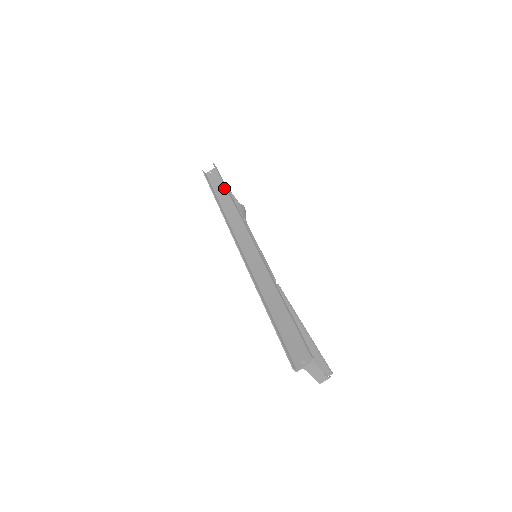
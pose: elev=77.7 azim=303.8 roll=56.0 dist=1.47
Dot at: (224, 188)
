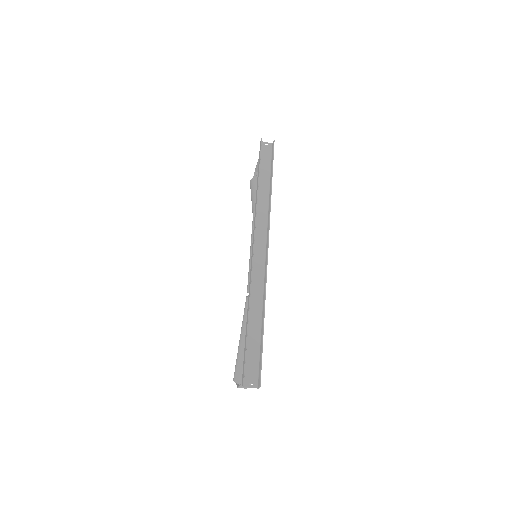
Dot at: (269, 174)
